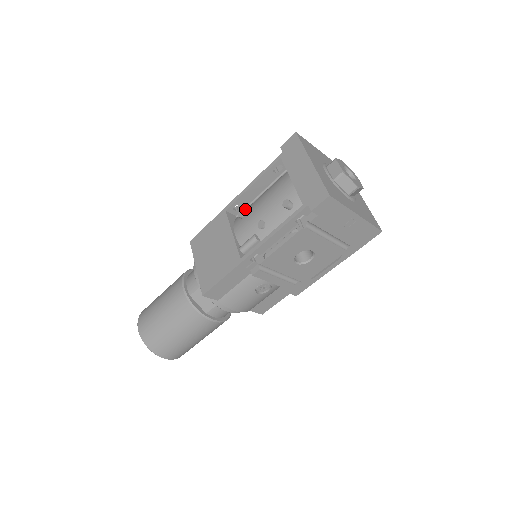
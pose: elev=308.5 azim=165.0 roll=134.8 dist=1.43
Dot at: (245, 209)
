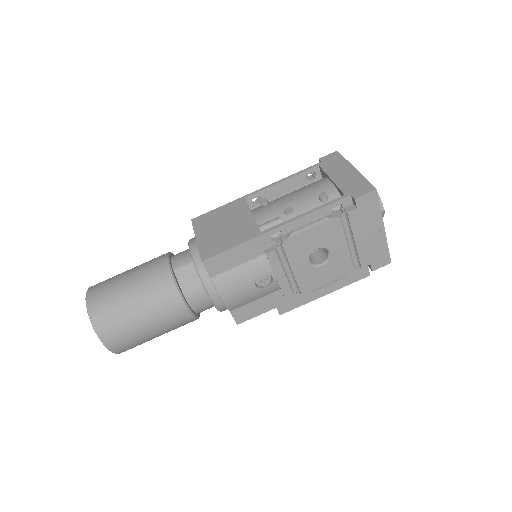
Dot at: occluded
